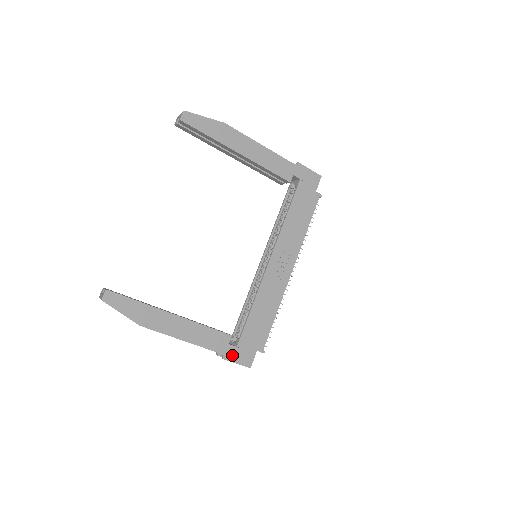
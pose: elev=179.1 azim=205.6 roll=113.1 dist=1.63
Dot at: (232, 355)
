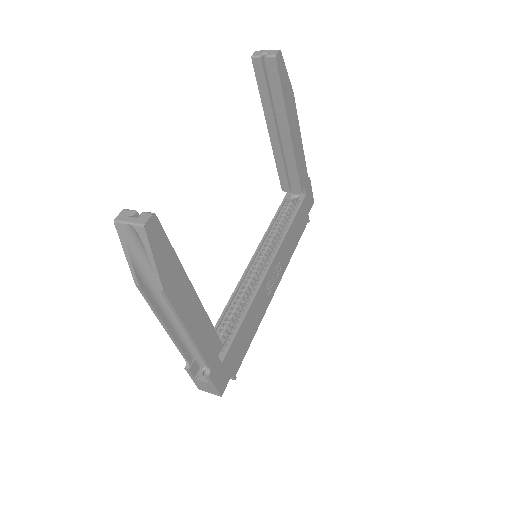
Dot at: (216, 373)
